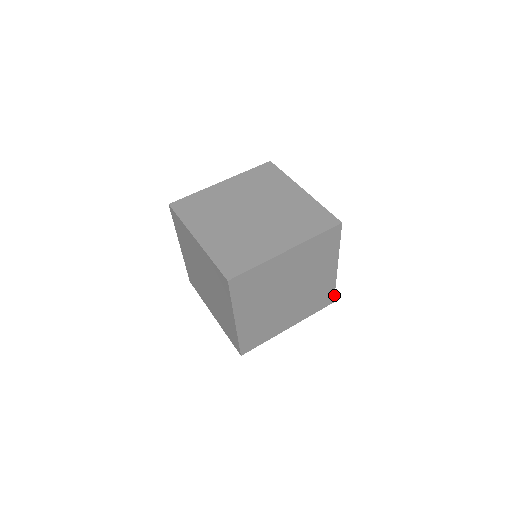
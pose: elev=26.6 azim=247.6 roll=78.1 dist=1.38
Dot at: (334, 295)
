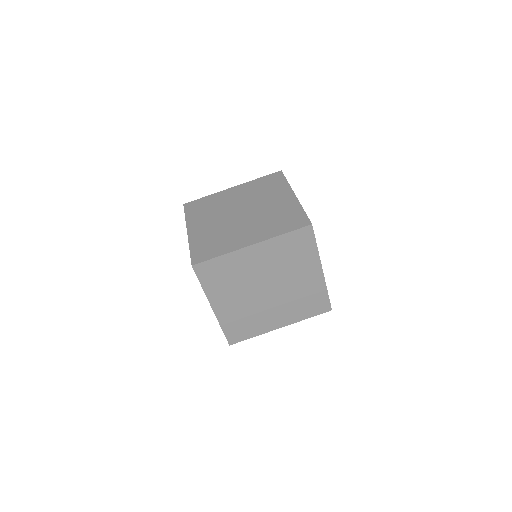
Dot at: occluded
